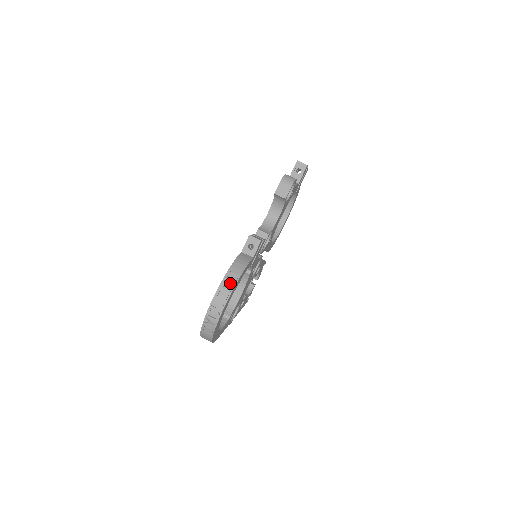
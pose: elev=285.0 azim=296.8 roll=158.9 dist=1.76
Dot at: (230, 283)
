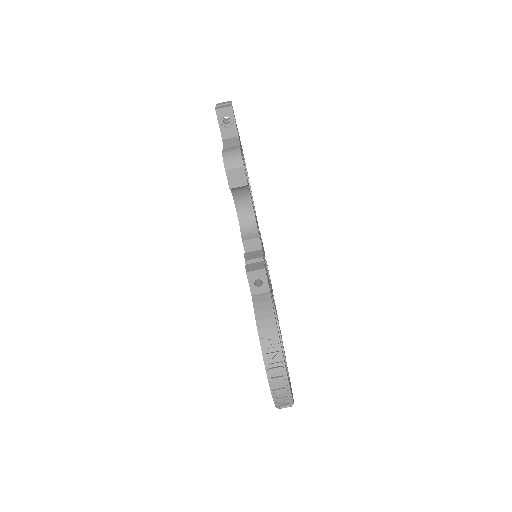
Dot at: (274, 354)
